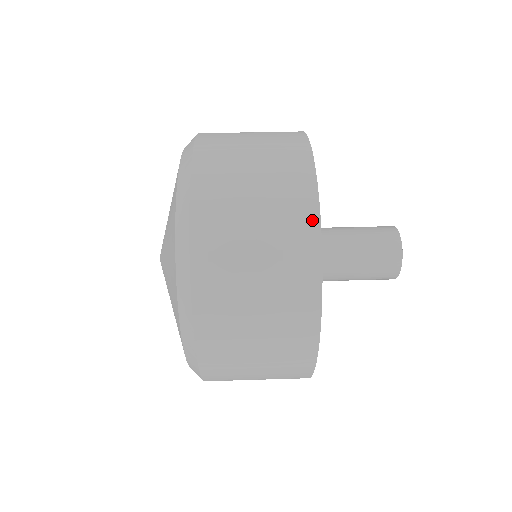
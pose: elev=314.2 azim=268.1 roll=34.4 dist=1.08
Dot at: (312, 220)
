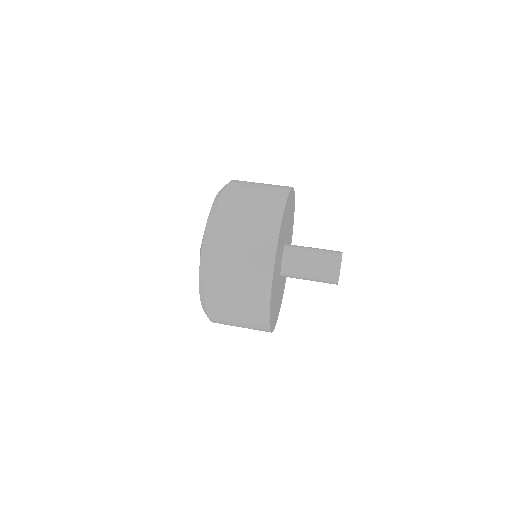
Dot at: (280, 209)
